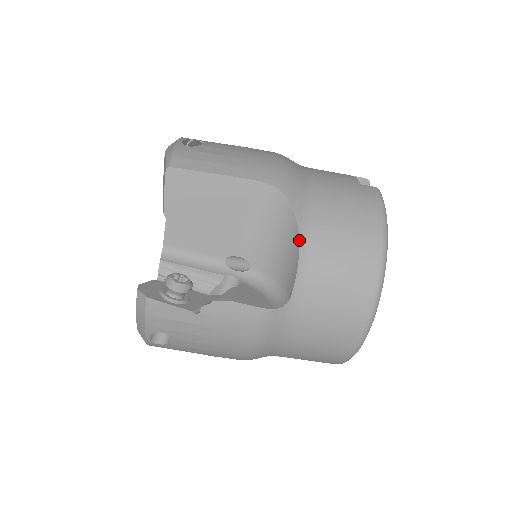
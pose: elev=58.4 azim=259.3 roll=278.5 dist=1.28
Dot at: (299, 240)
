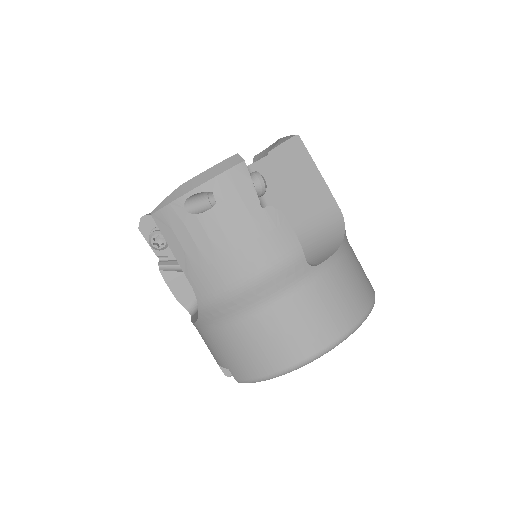
Dot at: (342, 242)
